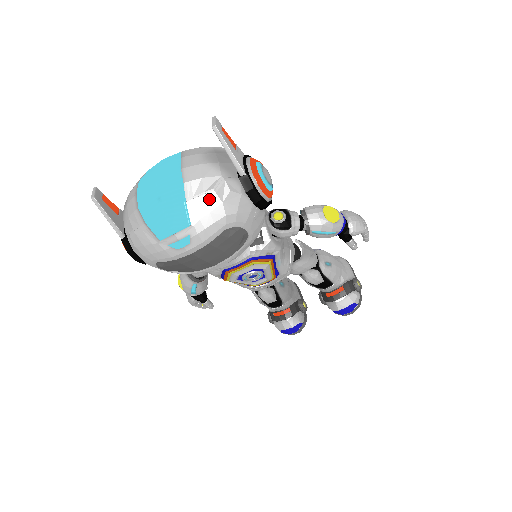
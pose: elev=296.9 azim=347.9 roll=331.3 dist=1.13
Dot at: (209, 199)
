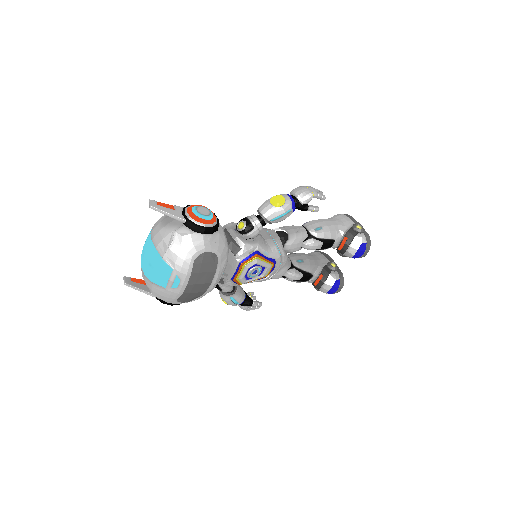
Dot at: (173, 249)
